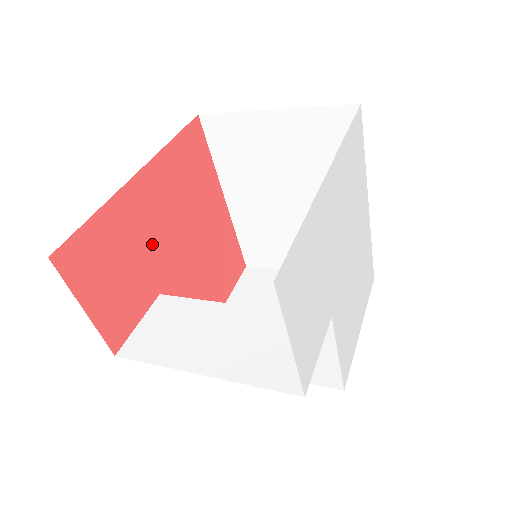
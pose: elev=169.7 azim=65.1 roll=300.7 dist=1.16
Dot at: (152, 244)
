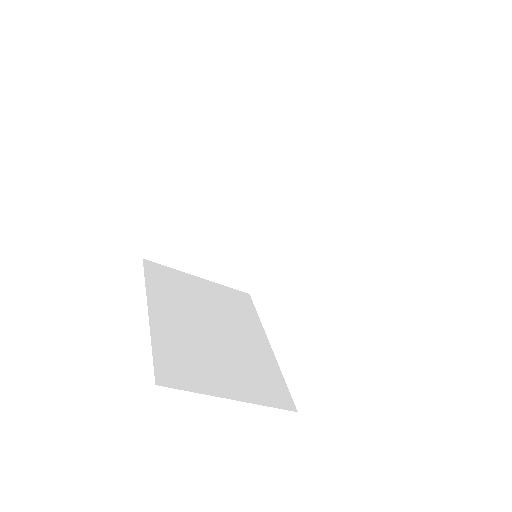
Dot at: occluded
